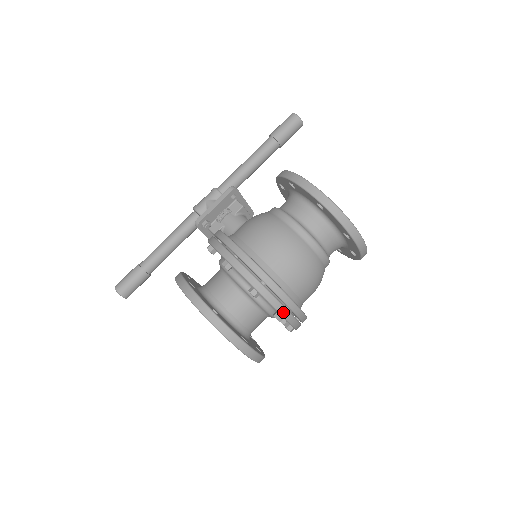
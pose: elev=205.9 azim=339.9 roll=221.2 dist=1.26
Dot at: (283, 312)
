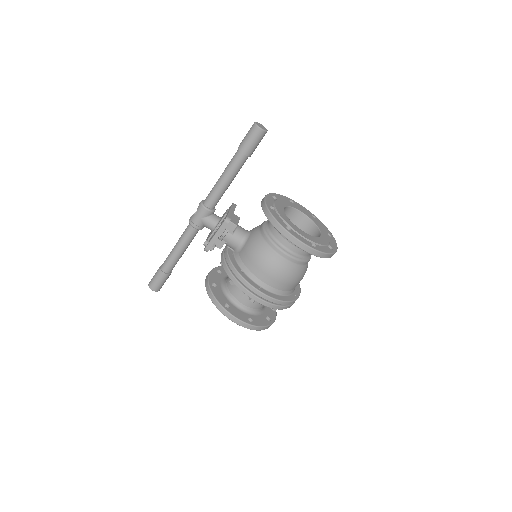
Dot at: occluded
